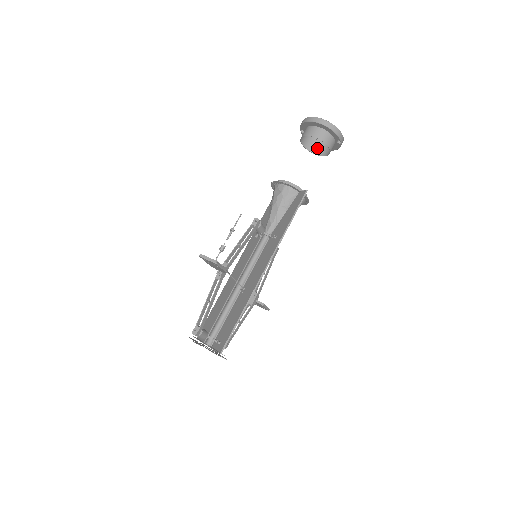
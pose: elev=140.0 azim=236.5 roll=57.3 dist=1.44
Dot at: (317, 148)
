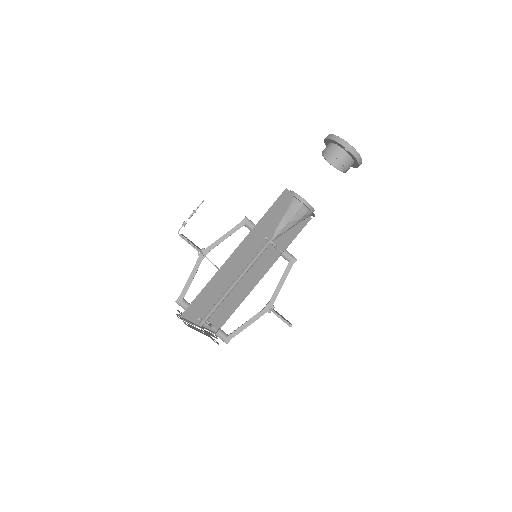
Dot at: occluded
